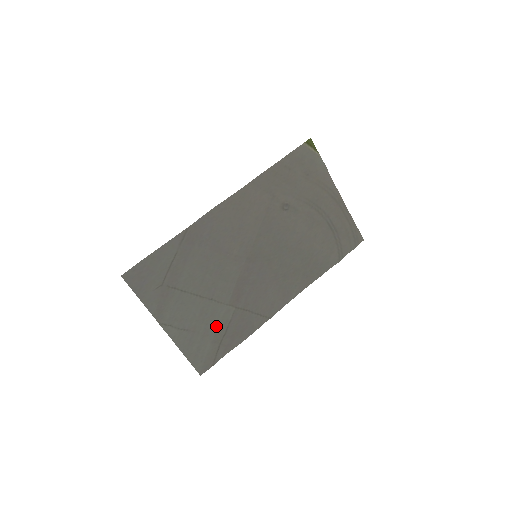
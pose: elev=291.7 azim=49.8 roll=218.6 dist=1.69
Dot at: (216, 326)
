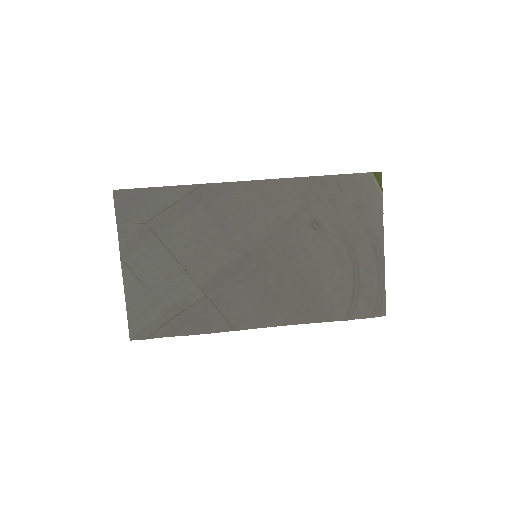
Dot at: (175, 300)
